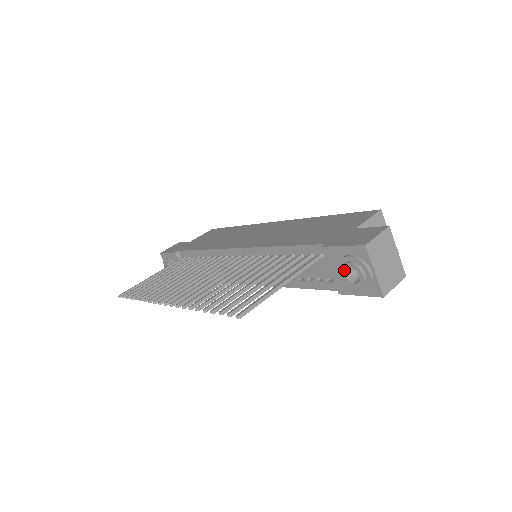
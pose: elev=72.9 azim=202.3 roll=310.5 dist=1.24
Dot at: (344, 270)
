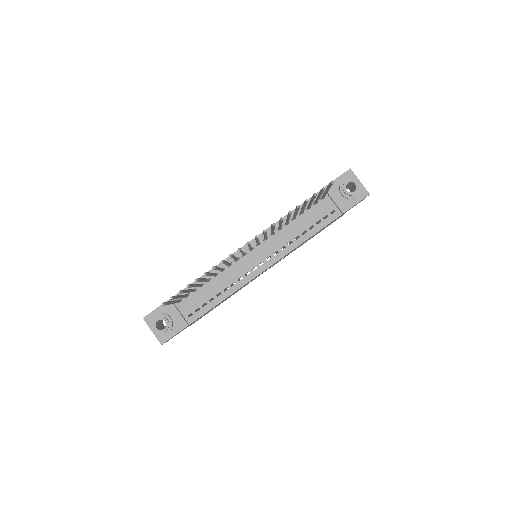
Dot at: (345, 187)
